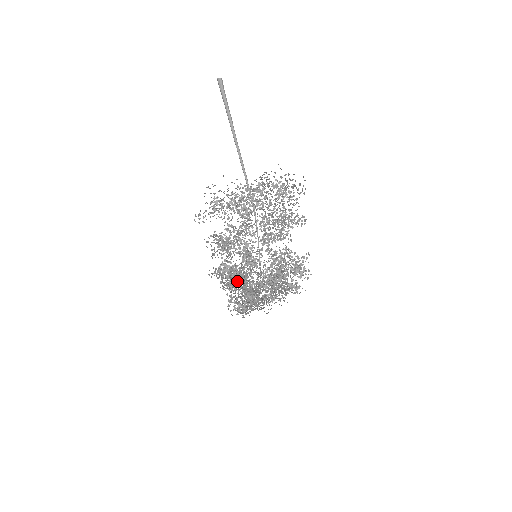
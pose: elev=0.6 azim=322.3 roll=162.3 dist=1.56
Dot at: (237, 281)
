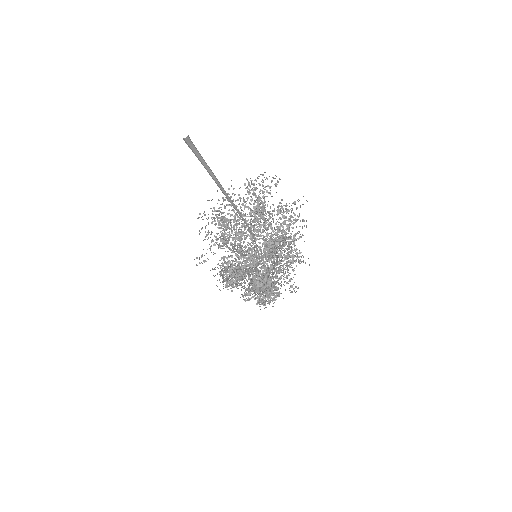
Dot at: occluded
